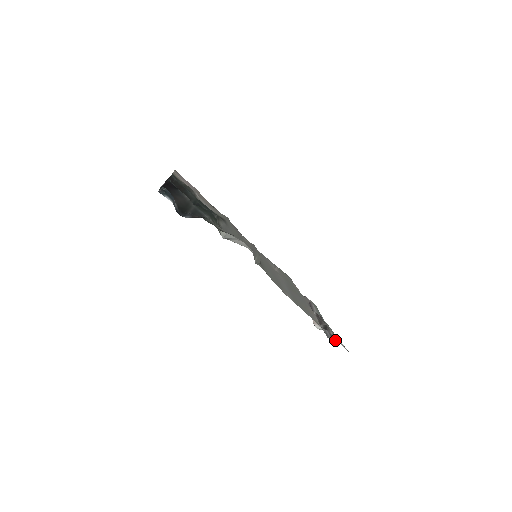
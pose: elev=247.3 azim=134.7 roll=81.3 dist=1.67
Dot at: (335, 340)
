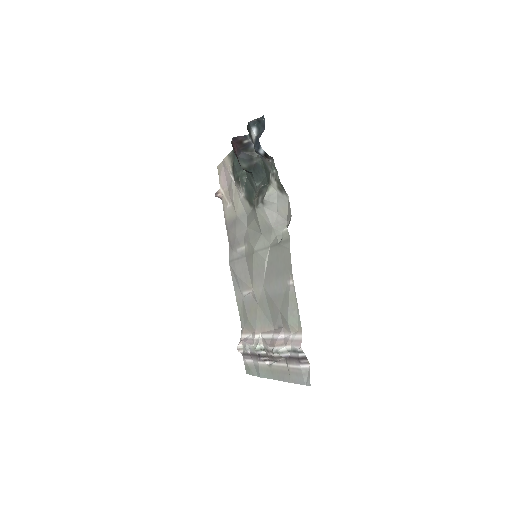
Dot at: (305, 356)
